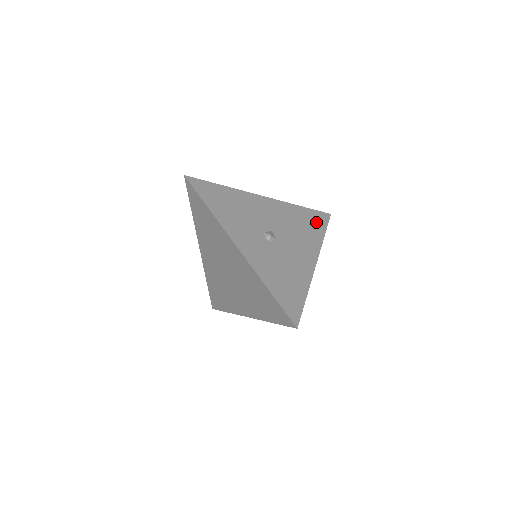
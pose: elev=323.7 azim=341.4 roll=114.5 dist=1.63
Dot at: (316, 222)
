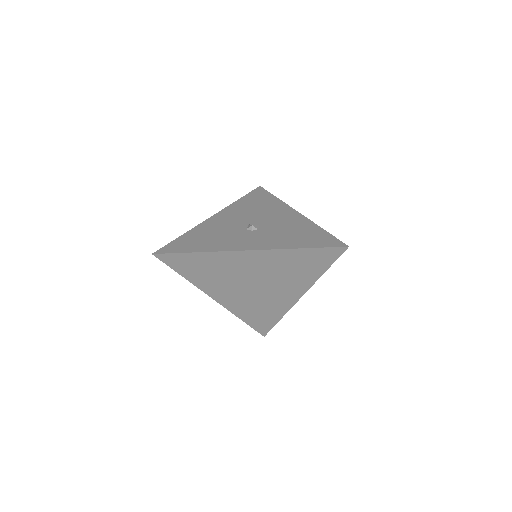
Dot at: (260, 197)
